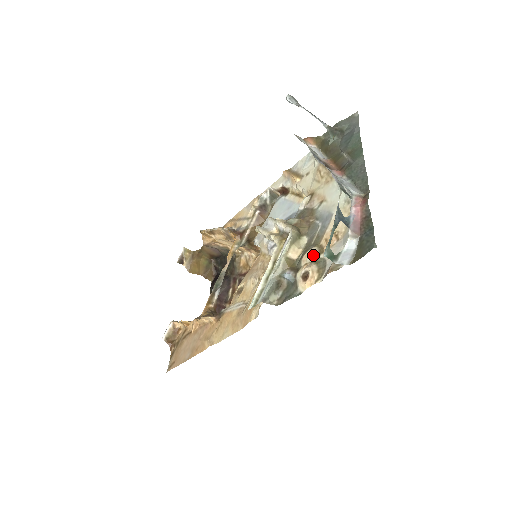
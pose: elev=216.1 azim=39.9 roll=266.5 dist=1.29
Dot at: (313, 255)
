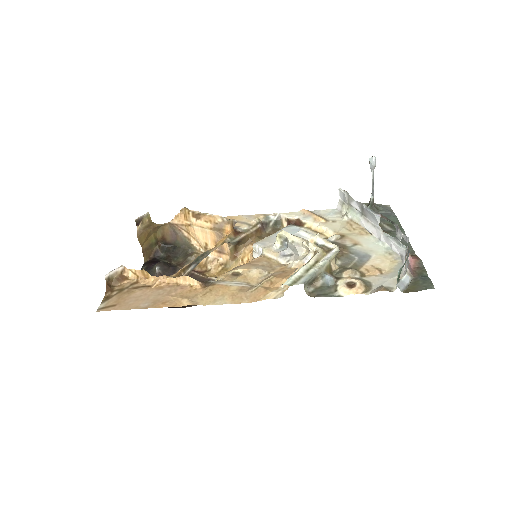
Dot at: (356, 274)
